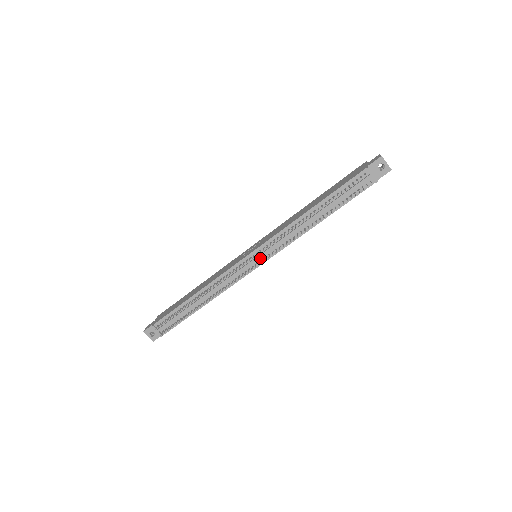
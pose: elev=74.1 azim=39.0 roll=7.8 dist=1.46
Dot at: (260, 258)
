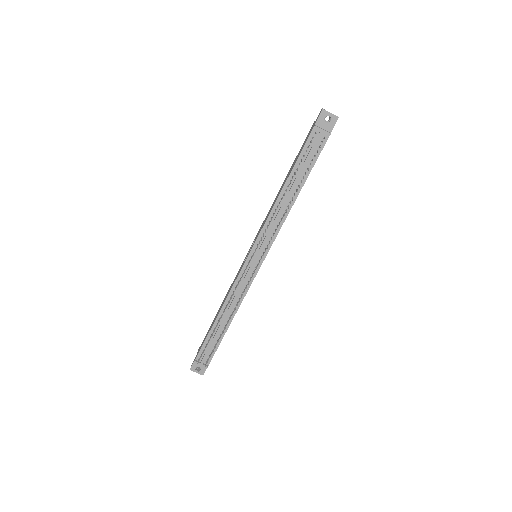
Dot at: (259, 256)
